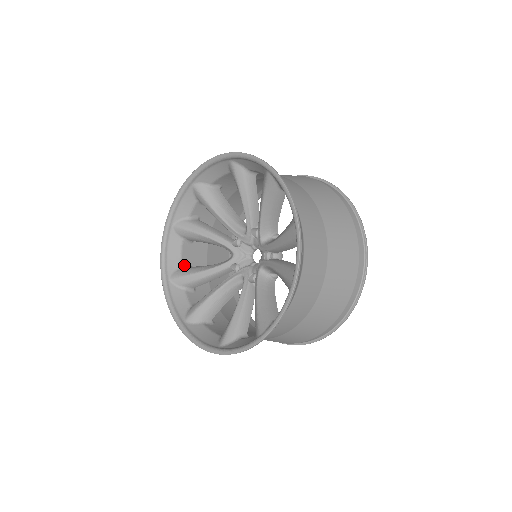
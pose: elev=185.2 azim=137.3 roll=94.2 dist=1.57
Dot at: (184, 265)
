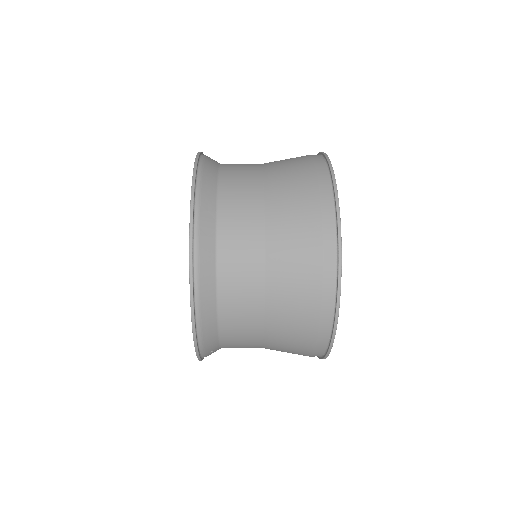
Dot at: occluded
